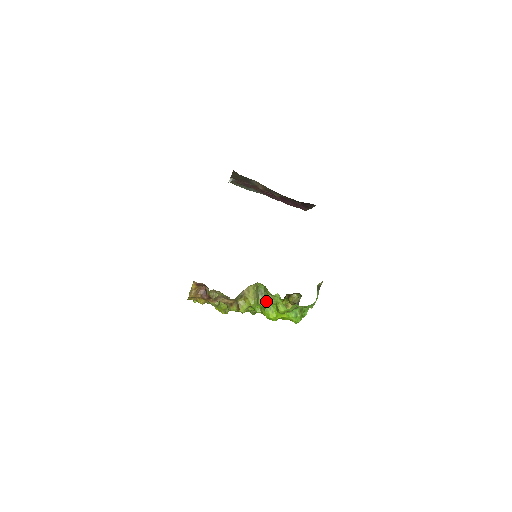
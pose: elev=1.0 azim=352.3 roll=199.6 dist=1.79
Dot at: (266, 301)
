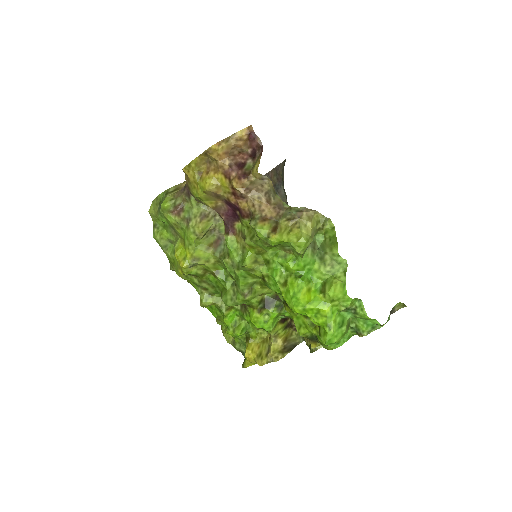
Dot at: (313, 263)
